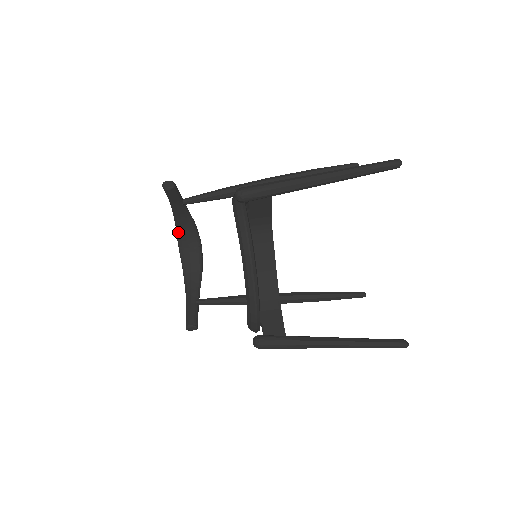
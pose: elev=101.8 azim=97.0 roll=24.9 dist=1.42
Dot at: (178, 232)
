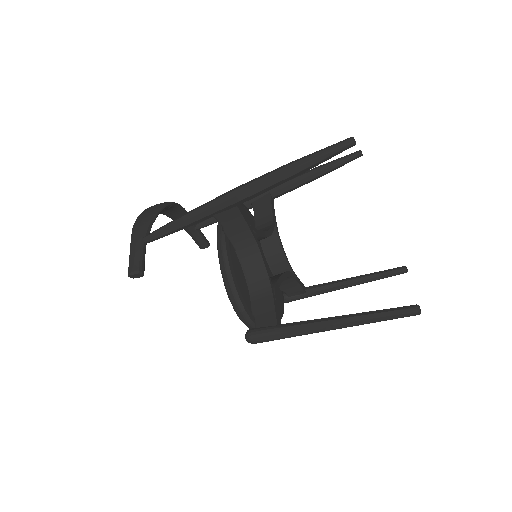
Dot at: occluded
